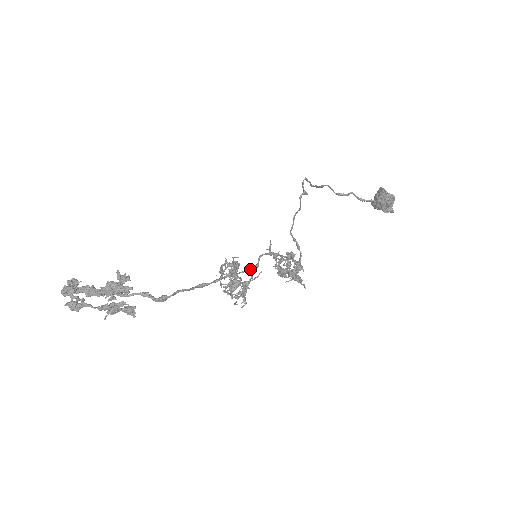
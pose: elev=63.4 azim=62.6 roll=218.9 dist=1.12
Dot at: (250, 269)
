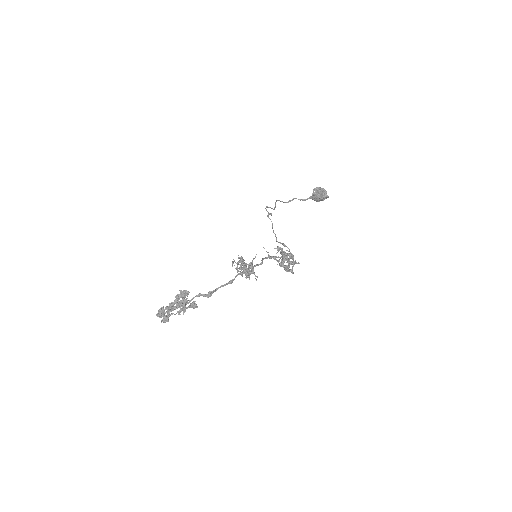
Dot at: (257, 265)
